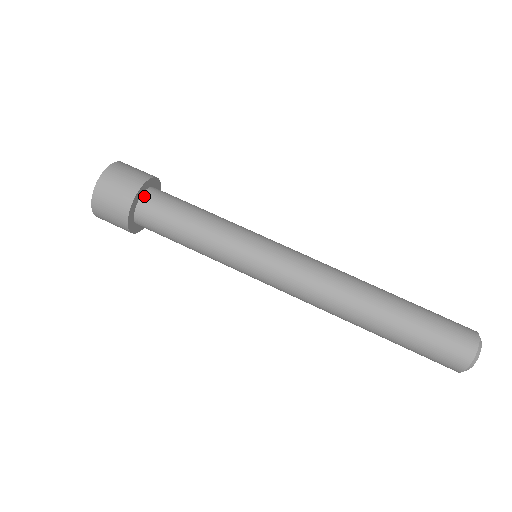
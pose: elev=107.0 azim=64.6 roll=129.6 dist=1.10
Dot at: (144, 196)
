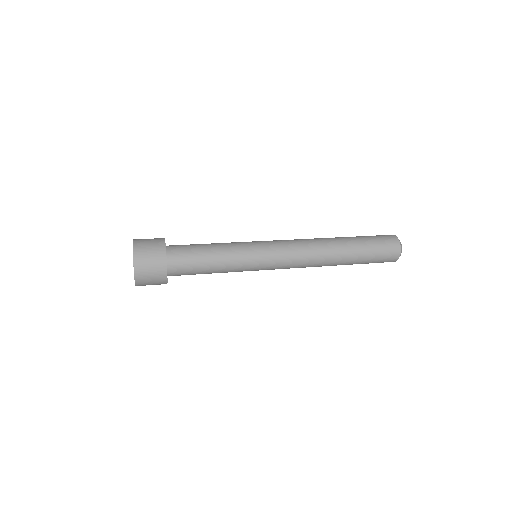
Dot at: occluded
